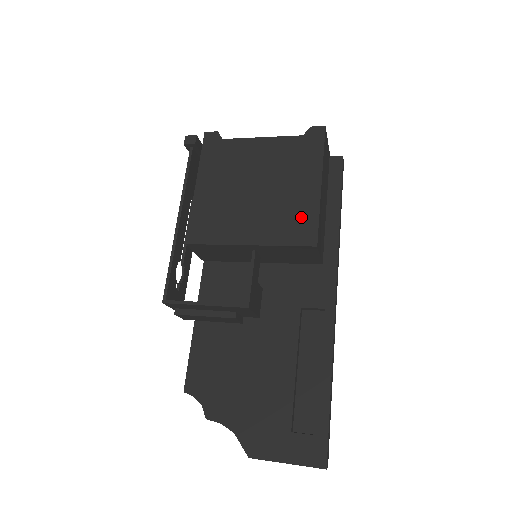
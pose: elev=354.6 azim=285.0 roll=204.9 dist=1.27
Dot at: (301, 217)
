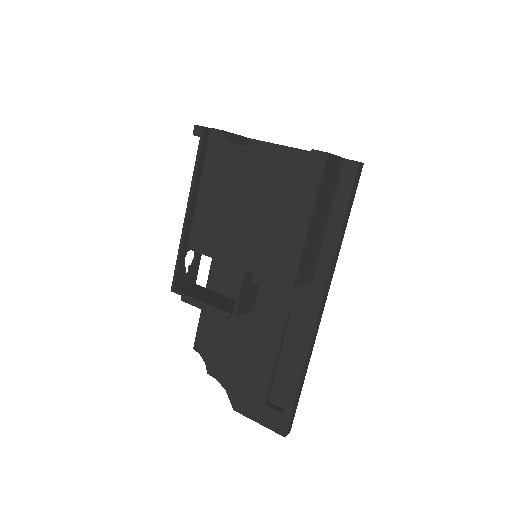
Dot at: (285, 254)
